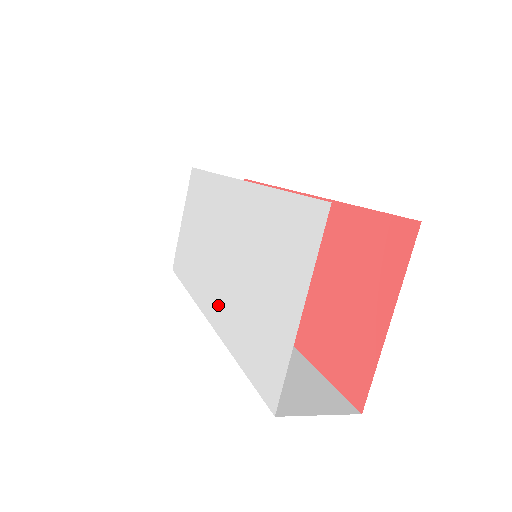
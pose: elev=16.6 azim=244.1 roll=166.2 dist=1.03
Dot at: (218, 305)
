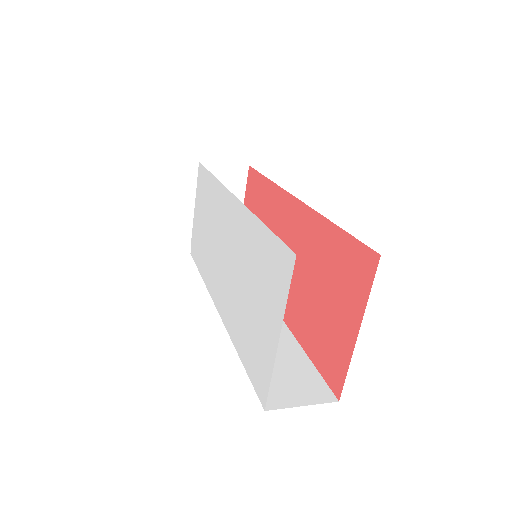
Dot at: (224, 303)
